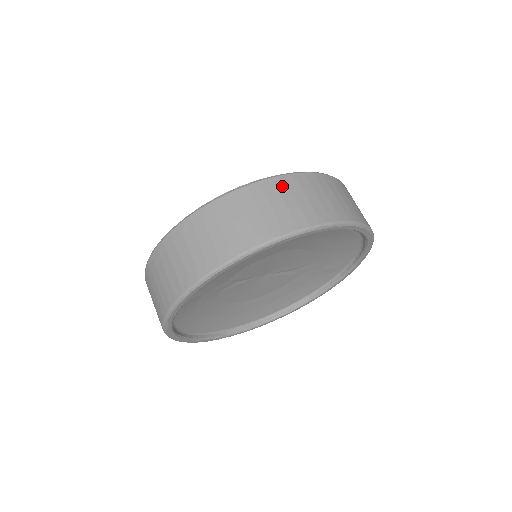
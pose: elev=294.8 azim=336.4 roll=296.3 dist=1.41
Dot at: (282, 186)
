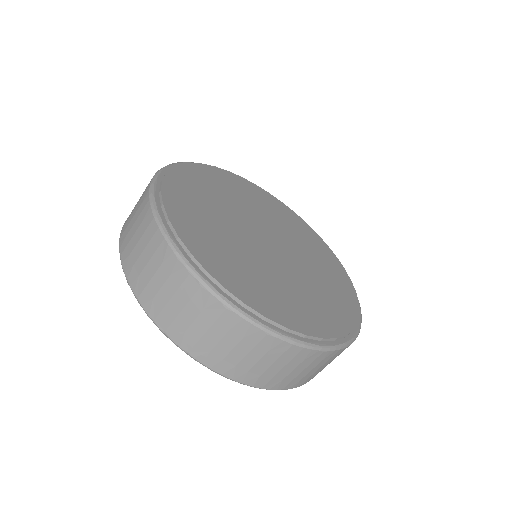
Dot at: (335, 356)
